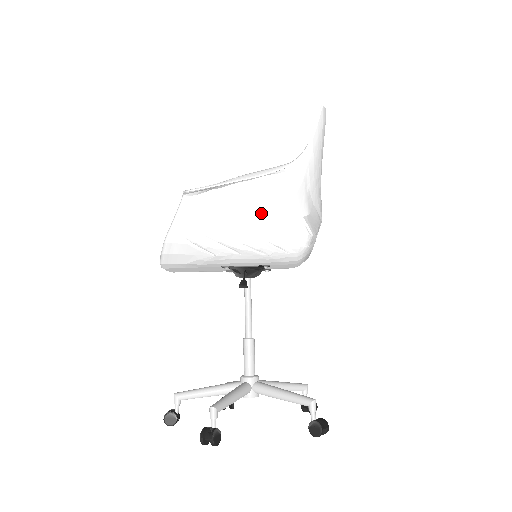
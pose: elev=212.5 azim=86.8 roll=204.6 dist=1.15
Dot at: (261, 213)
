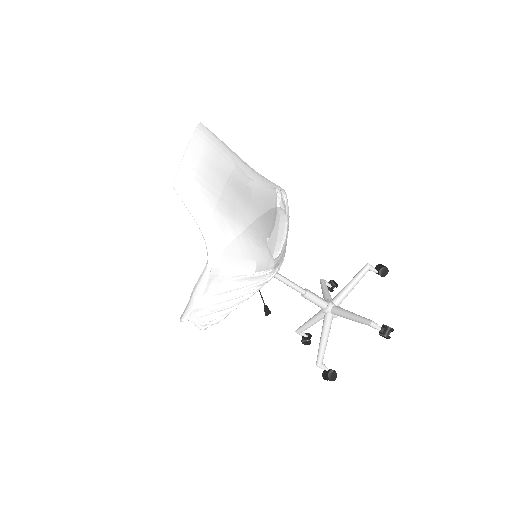
Dot at: (230, 290)
